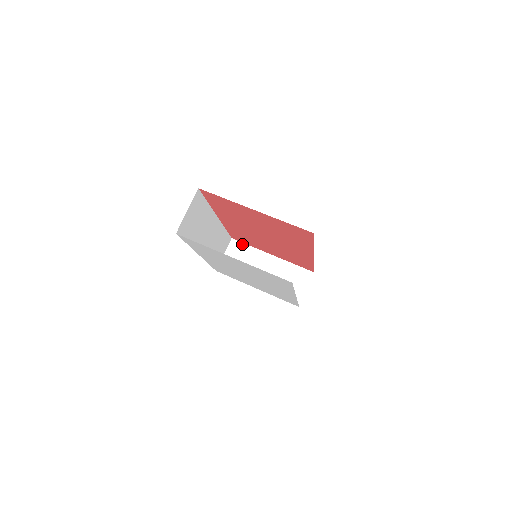
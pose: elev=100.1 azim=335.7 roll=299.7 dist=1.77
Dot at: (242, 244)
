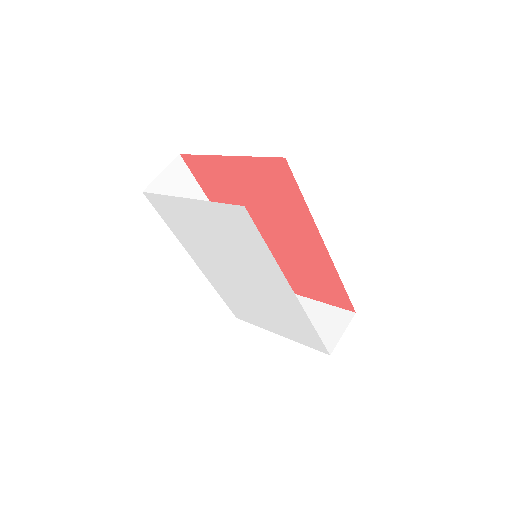
Dot at: occluded
